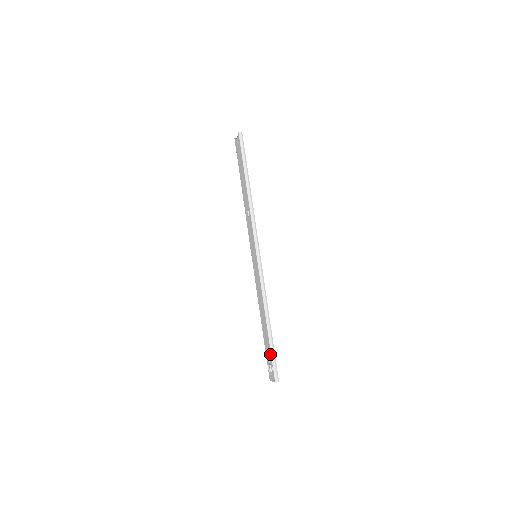
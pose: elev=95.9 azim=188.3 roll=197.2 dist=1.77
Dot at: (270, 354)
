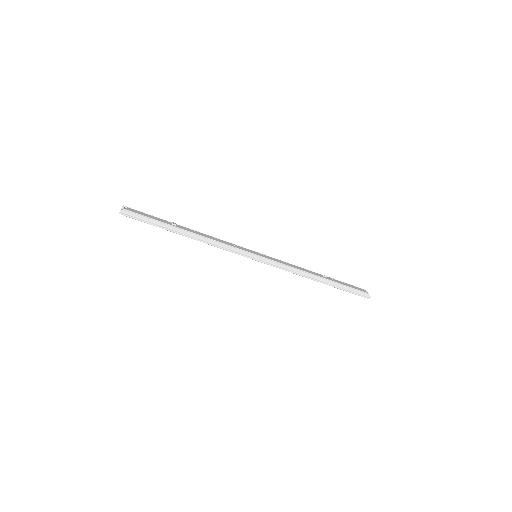
Dot at: (346, 291)
